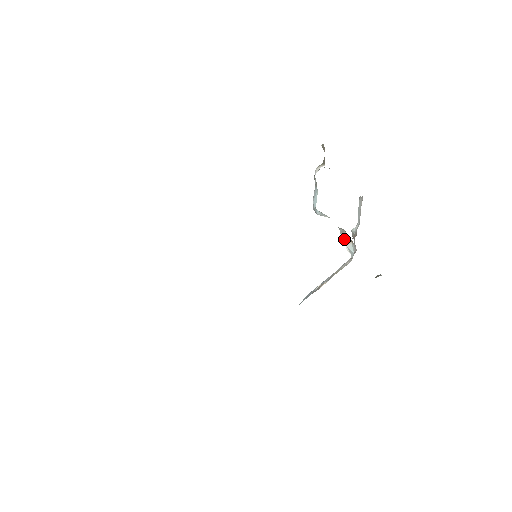
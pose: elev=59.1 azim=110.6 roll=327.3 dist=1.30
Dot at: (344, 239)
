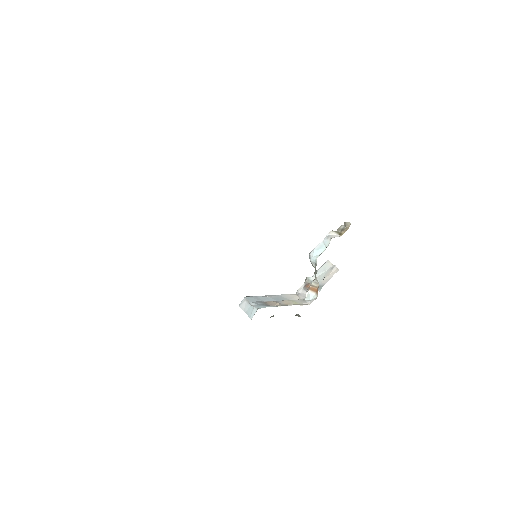
Dot at: (312, 287)
